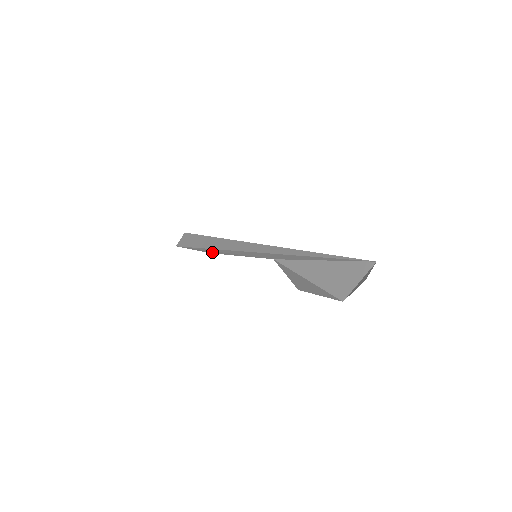
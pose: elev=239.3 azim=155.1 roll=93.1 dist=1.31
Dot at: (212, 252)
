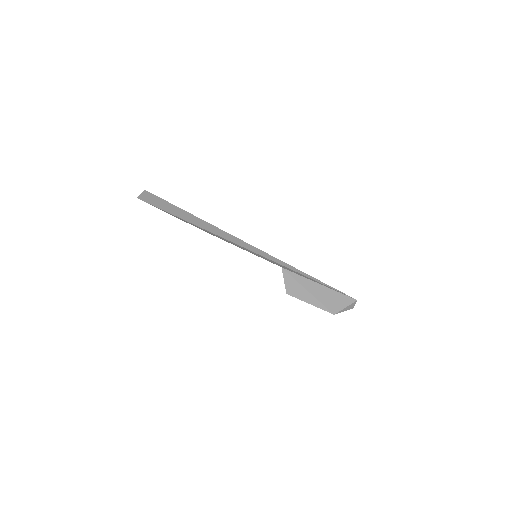
Dot at: (206, 231)
